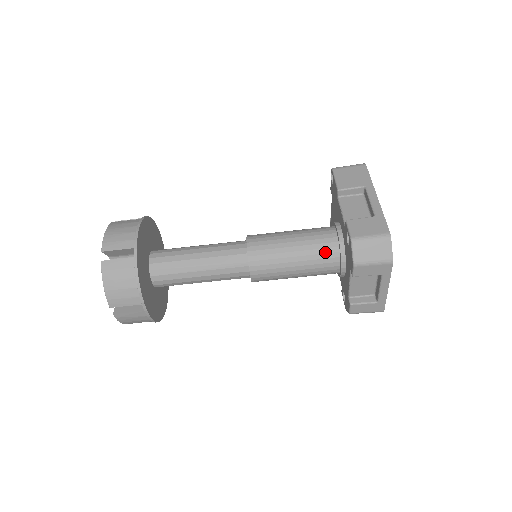
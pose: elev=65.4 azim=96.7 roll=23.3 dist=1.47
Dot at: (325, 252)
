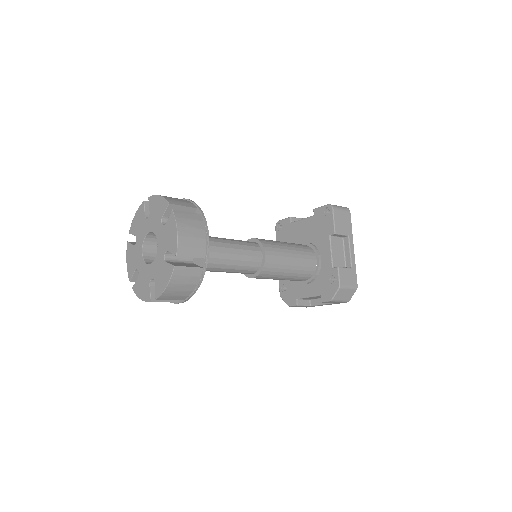
Dot at: (306, 273)
